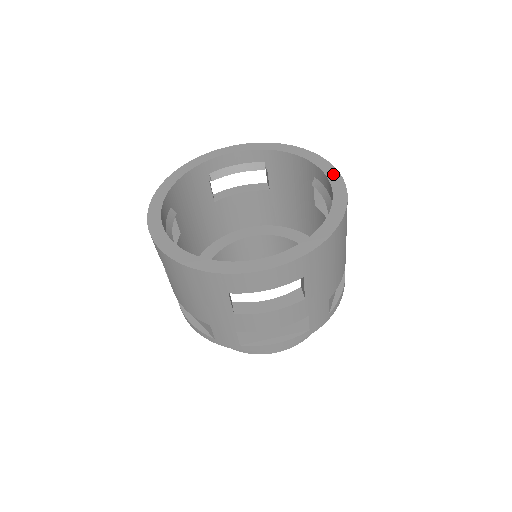
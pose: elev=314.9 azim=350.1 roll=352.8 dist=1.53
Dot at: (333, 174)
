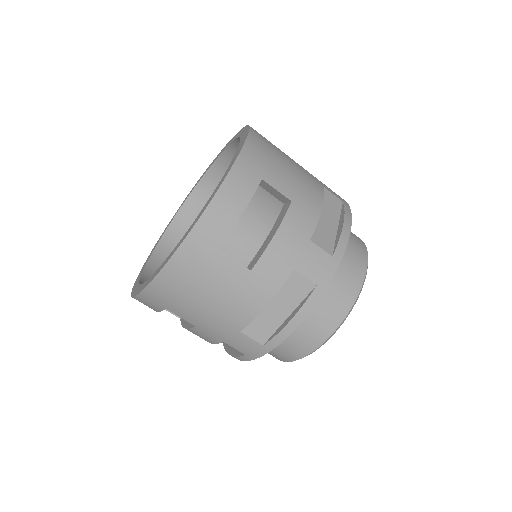
Dot at: (219, 185)
